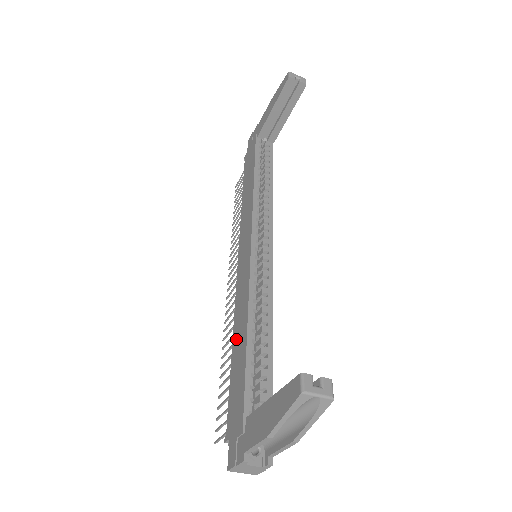
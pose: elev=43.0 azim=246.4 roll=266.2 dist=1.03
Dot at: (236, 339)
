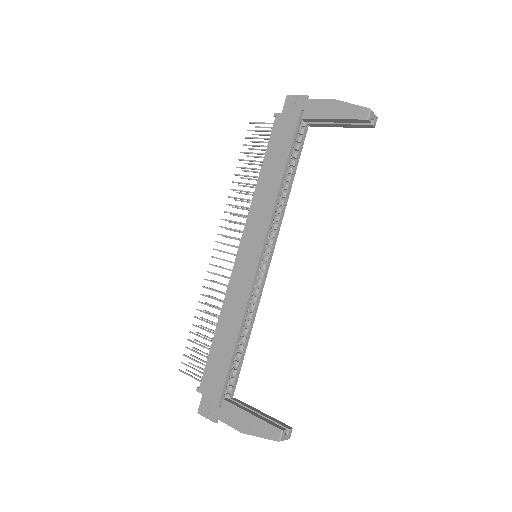
Dot at: (223, 327)
